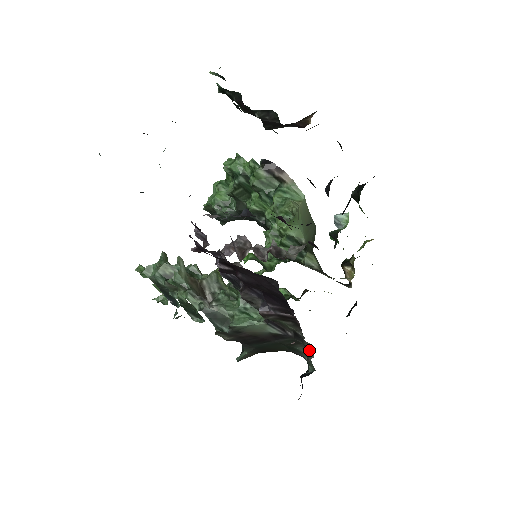
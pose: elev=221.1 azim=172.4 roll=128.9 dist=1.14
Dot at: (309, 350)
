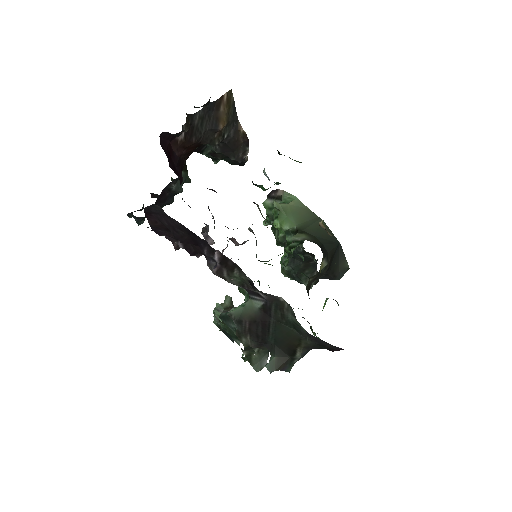
Dot at: occluded
